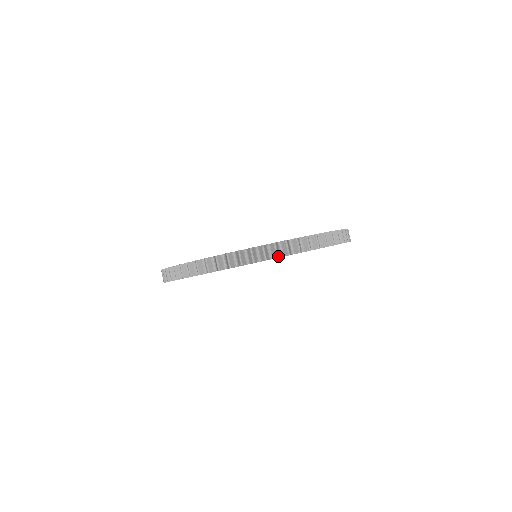
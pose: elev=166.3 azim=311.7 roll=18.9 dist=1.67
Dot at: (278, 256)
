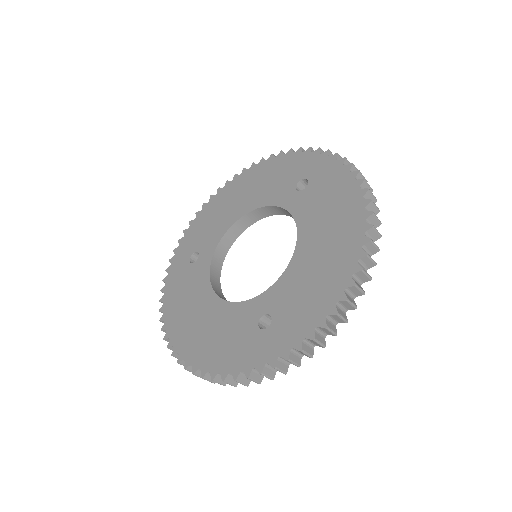
Dot at: occluded
